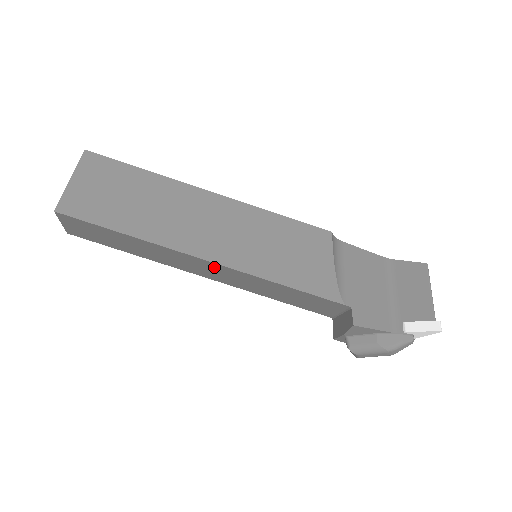
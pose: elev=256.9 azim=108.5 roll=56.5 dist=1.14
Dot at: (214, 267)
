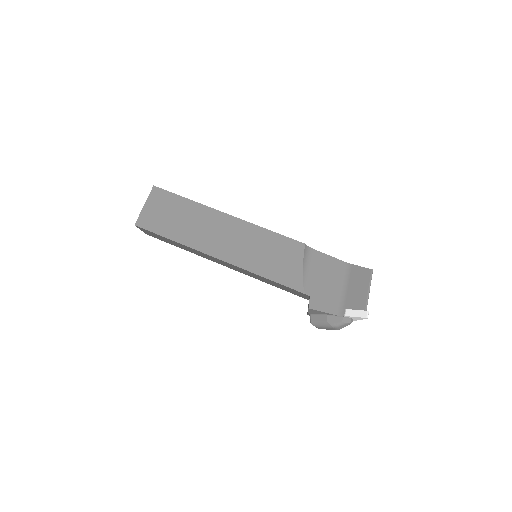
Dot at: (225, 263)
